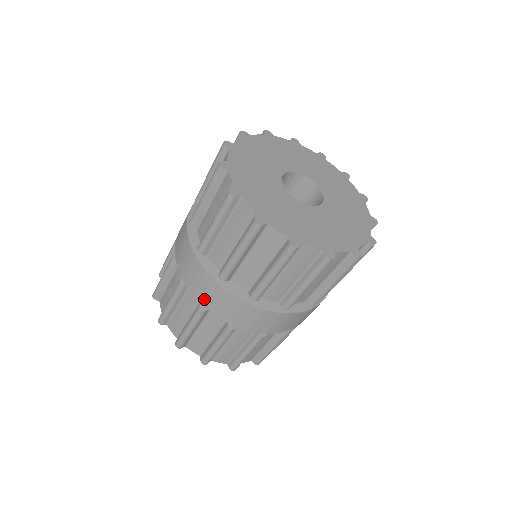
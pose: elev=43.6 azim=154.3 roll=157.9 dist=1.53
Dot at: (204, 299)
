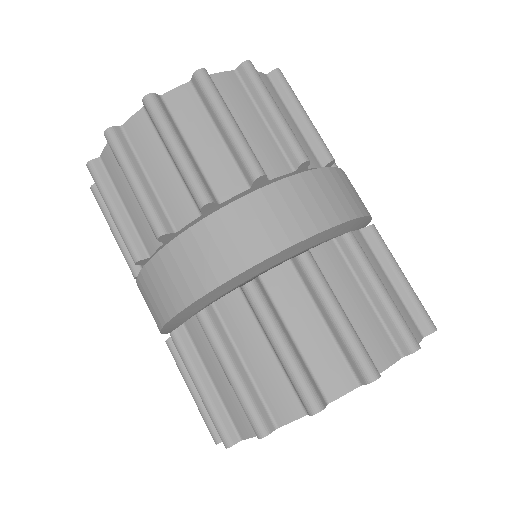
Dot at: (230, 263)
